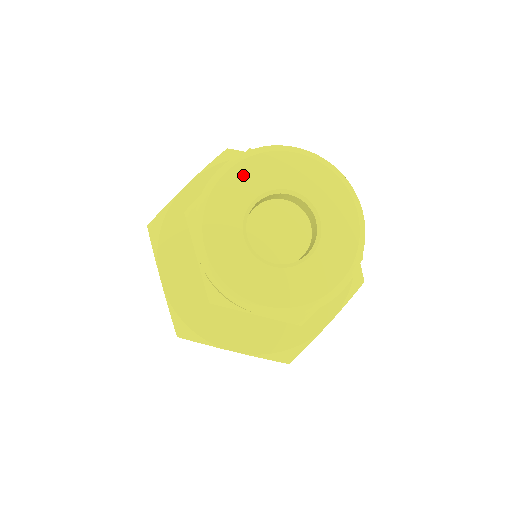
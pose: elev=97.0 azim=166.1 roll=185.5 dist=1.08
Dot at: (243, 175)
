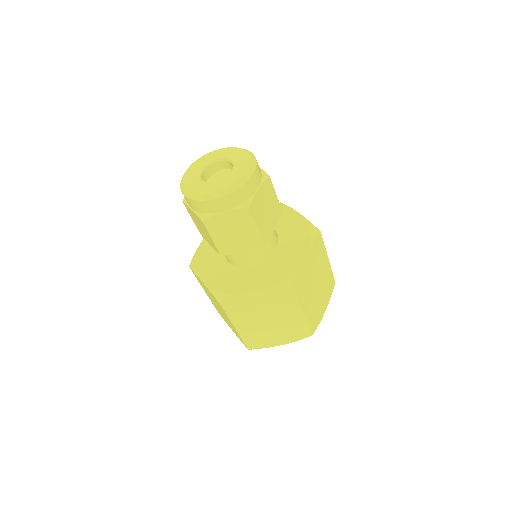
Dot at: (221, 152)
